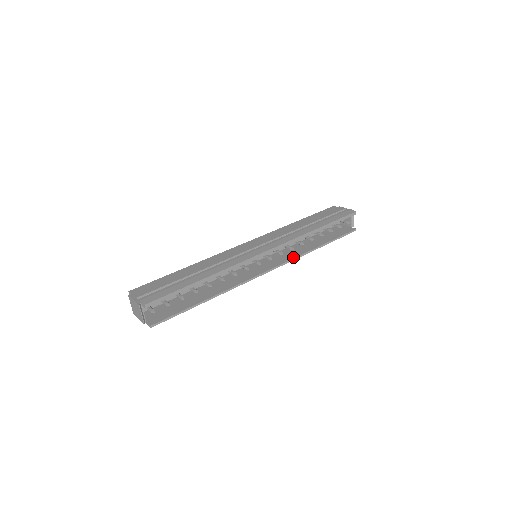
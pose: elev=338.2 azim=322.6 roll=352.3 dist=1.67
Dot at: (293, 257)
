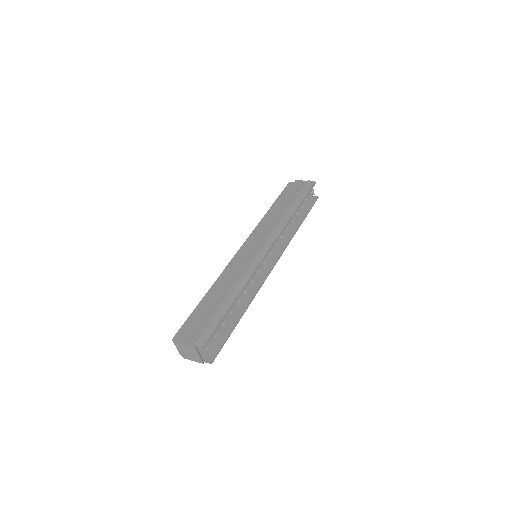
Dot at: (285, 244)
